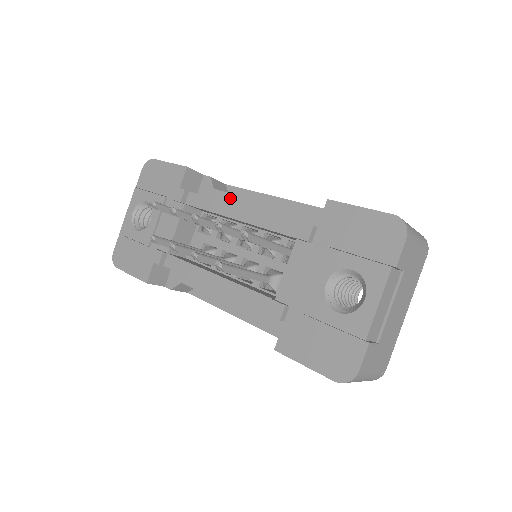
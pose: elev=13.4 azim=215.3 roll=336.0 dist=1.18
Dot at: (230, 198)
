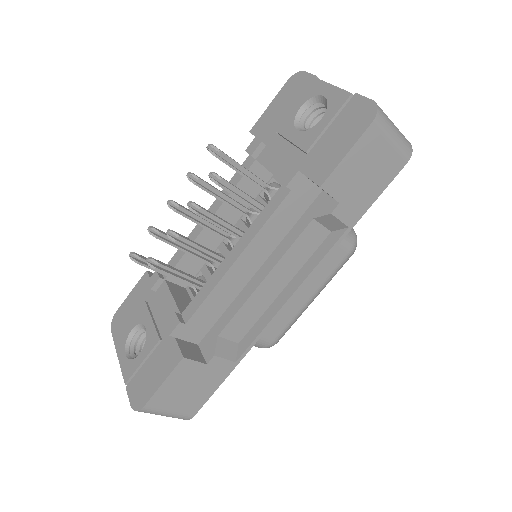
Dot at: occluded
